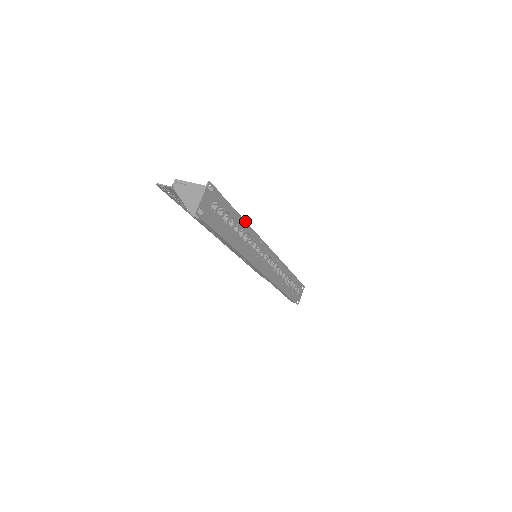
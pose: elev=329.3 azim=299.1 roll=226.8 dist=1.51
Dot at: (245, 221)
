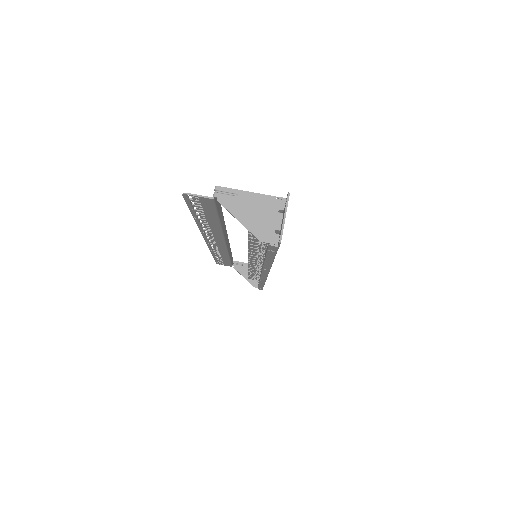
Dot at: occluded
